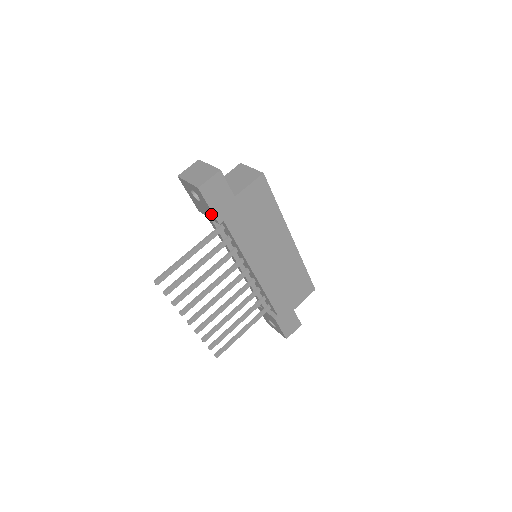
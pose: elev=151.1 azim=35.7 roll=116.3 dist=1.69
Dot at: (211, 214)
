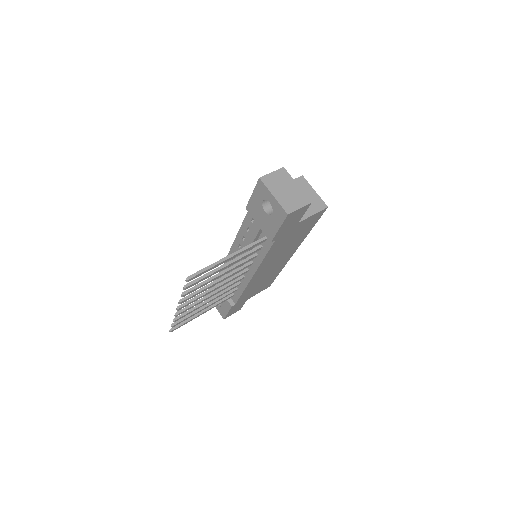
Dot at: (271, 231)
